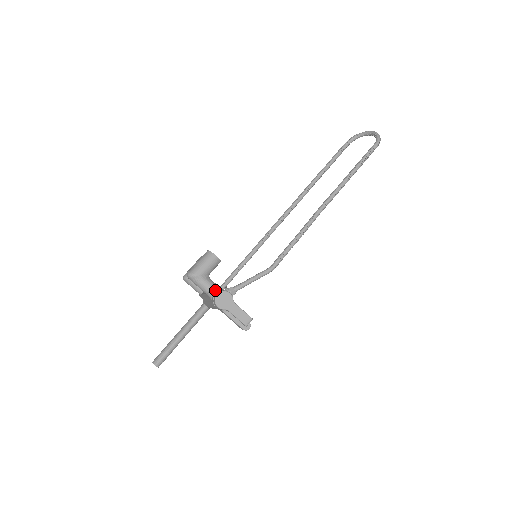
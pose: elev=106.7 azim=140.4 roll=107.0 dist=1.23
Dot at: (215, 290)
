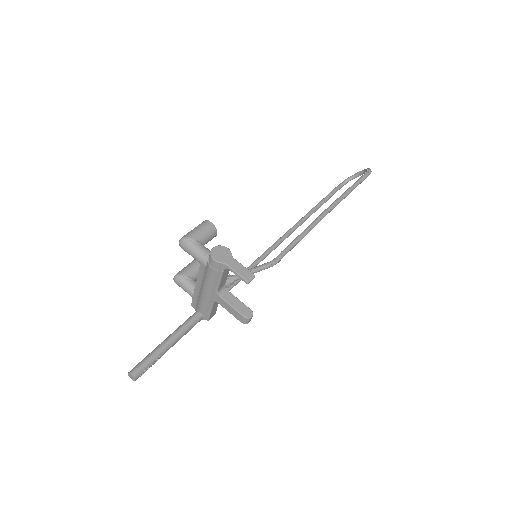
Dot at: occluded
